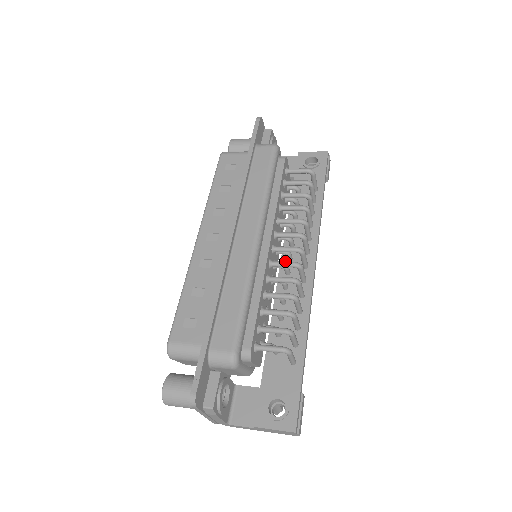
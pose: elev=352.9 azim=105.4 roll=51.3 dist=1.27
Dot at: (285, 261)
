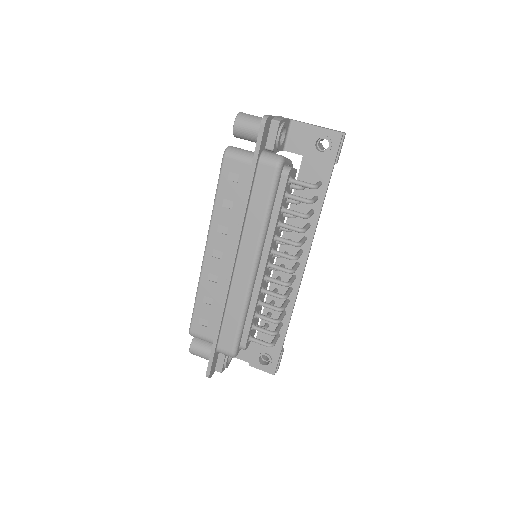
Dot at: (277, 280)
